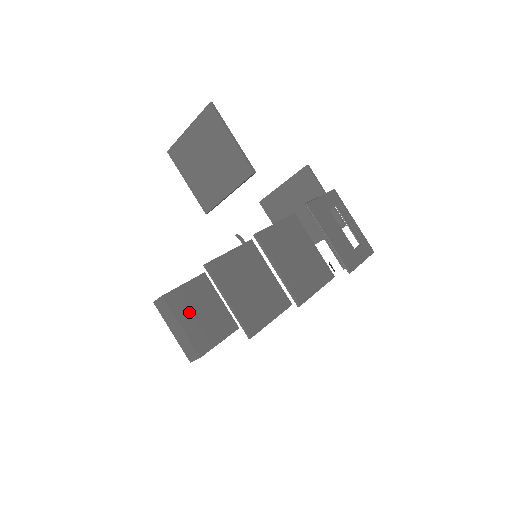
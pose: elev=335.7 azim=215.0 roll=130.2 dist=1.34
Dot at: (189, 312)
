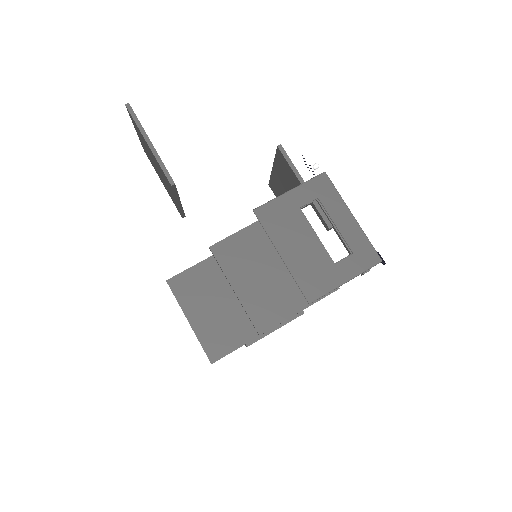
Dot at: occluded
